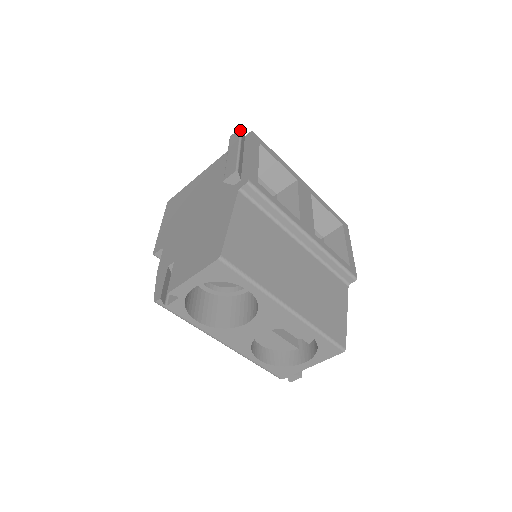
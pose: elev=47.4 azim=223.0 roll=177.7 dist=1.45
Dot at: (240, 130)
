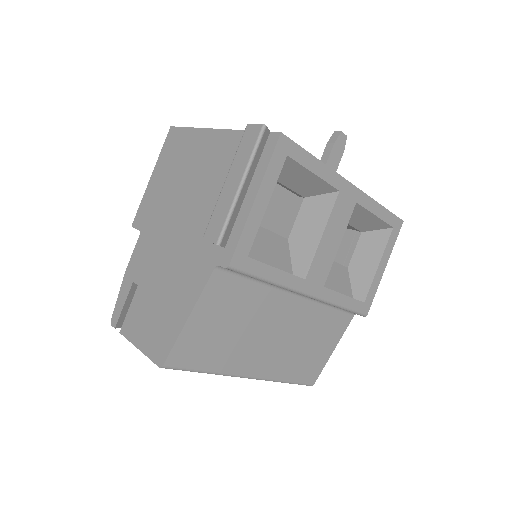
Dot at: (259, 133)
